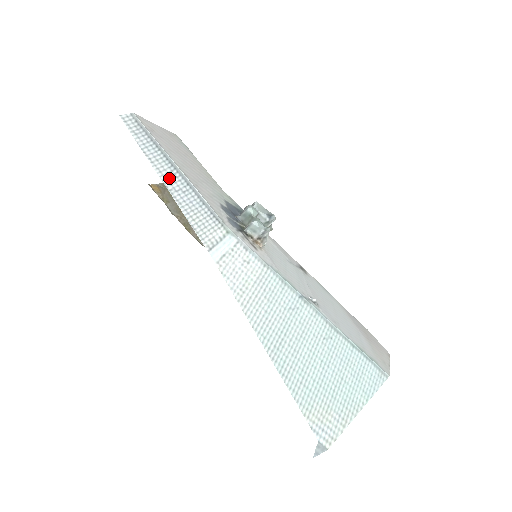
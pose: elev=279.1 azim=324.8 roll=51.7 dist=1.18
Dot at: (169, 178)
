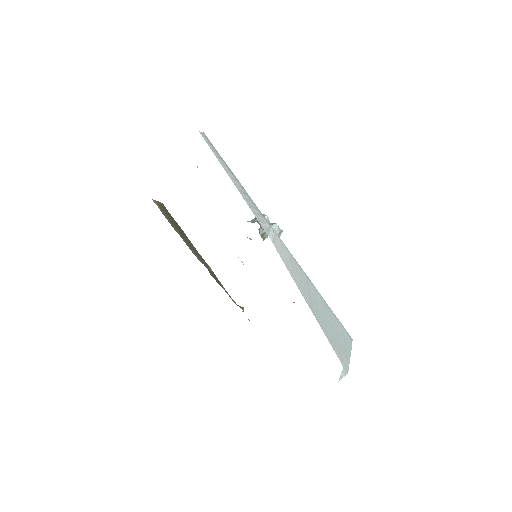
Dot at: (234, 181)
